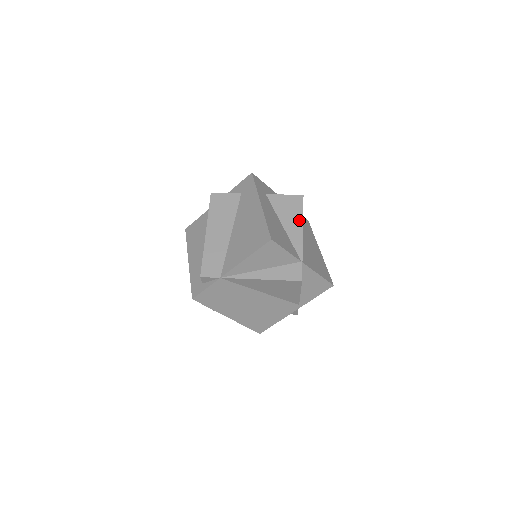
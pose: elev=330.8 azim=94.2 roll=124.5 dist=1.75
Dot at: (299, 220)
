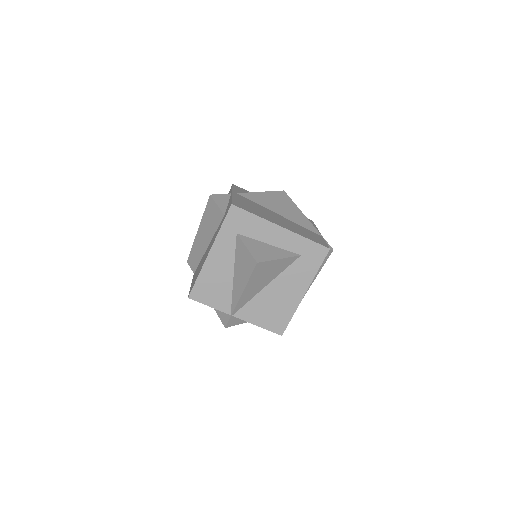
Dot at: (244, 282)
